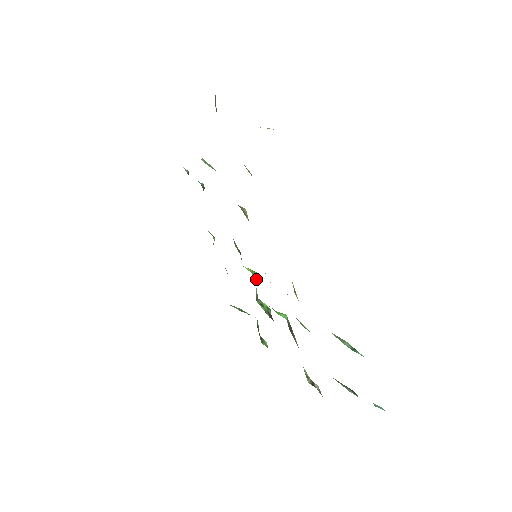
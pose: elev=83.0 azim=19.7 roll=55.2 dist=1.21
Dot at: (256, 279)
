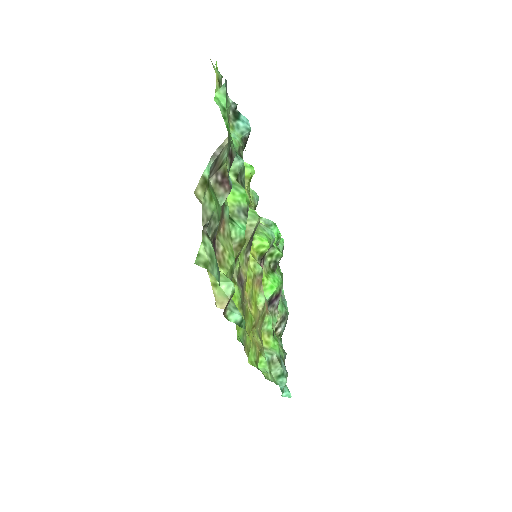
Dot at: (259, 256)
